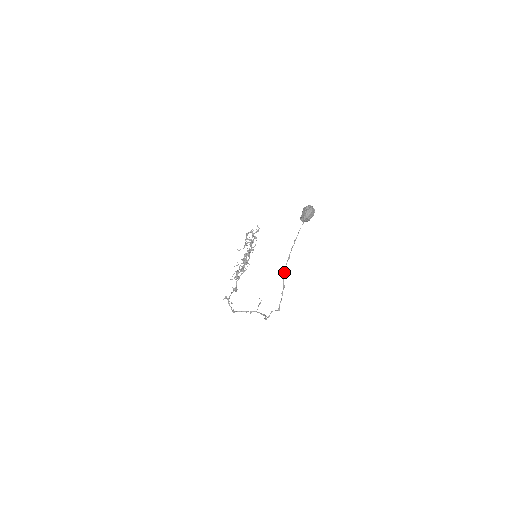
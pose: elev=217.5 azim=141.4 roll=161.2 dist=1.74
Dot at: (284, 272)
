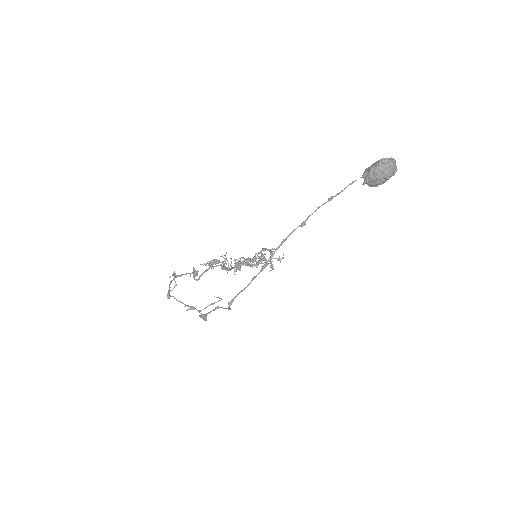
Dot at: (281, 242)
